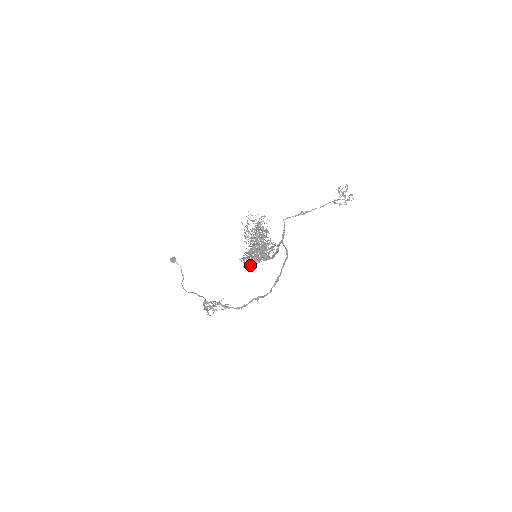
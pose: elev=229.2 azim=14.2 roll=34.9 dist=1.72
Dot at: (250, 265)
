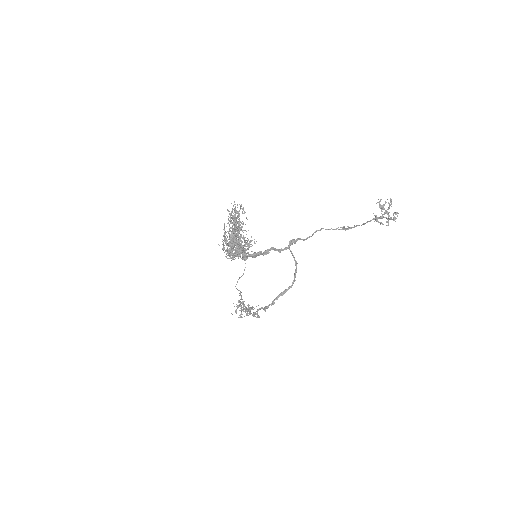
Dot at: (225, 256)
